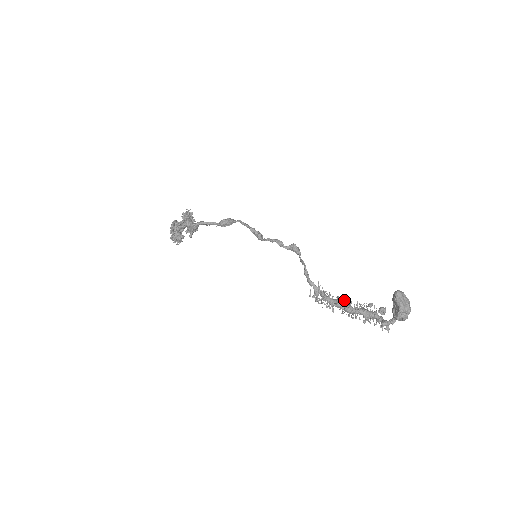
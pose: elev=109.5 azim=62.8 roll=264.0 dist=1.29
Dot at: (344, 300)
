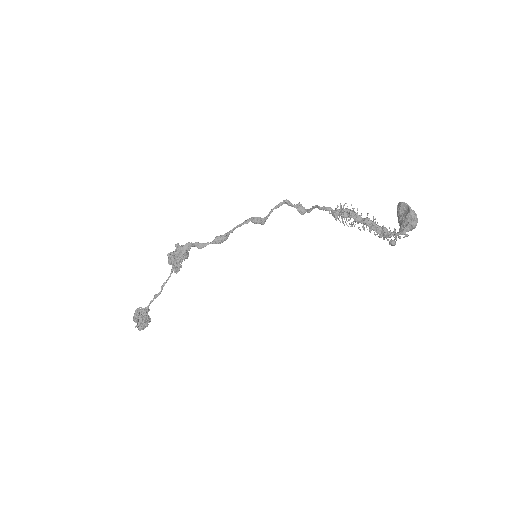
Dot at: occluded
